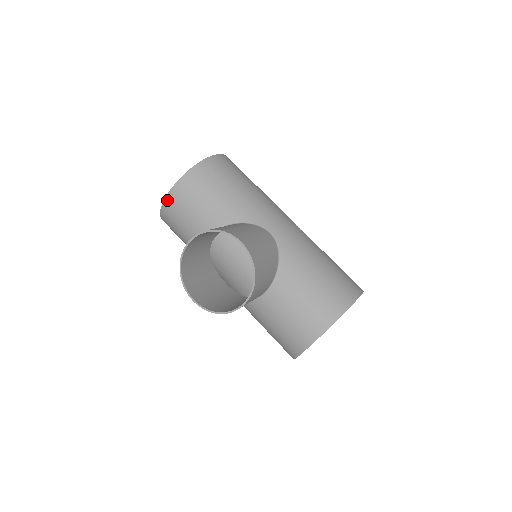
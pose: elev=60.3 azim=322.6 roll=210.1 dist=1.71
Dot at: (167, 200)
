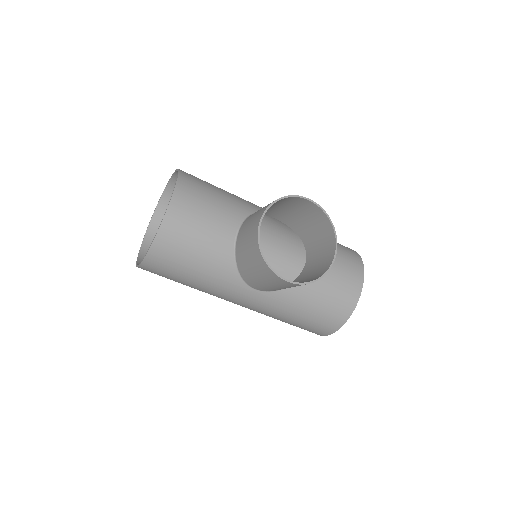
Dot at: (168, 216)
